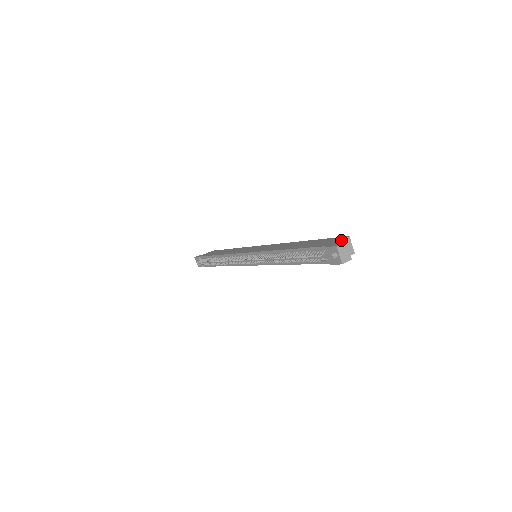
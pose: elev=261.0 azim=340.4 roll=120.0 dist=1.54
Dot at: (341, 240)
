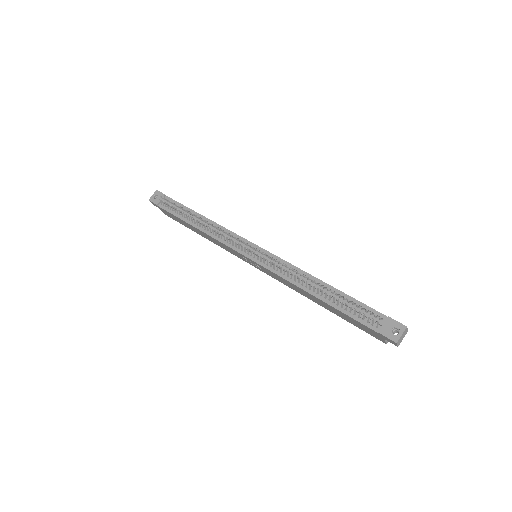
Dot at: occluded
